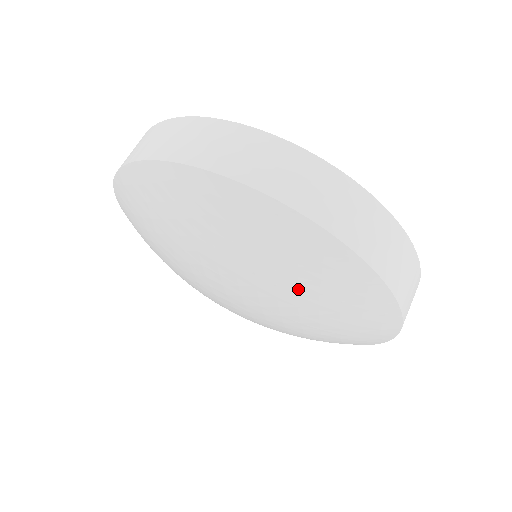
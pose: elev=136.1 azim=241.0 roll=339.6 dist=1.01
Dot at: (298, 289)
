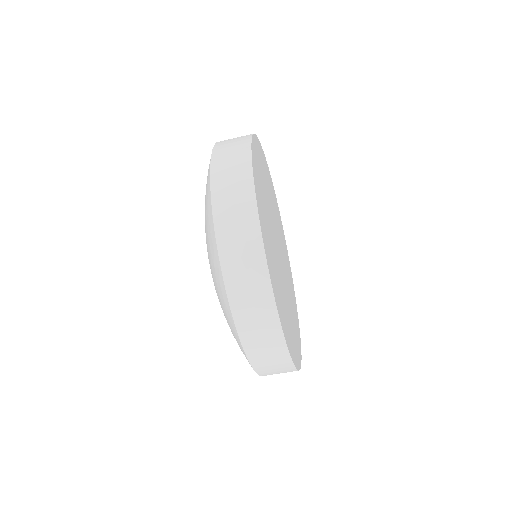
Dot at: occluded
